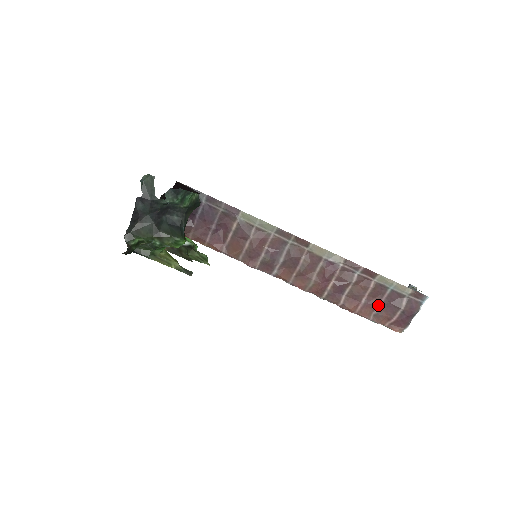
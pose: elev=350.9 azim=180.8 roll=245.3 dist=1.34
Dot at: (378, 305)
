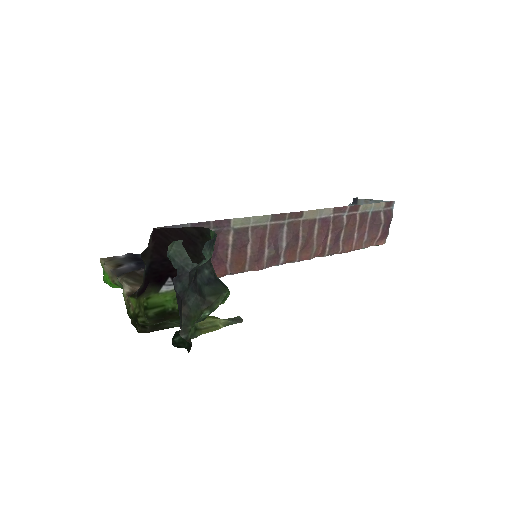
Dot at: (365, 232)
